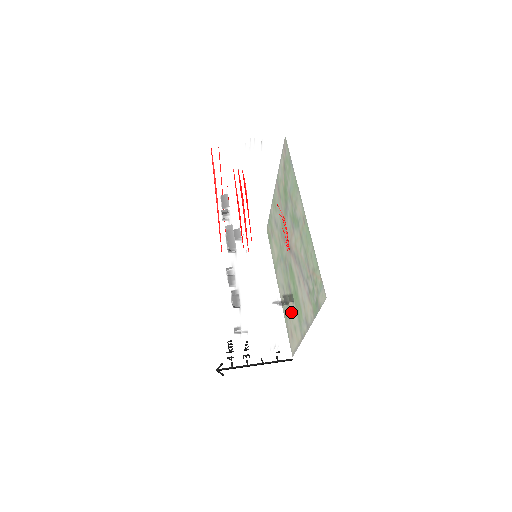
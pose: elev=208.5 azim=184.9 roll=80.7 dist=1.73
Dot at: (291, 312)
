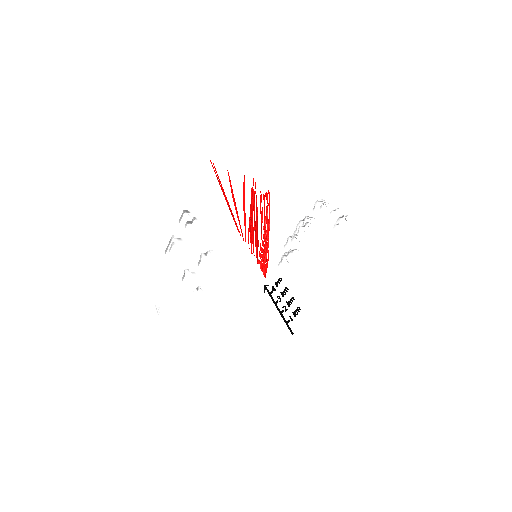
Dot at: occluded
